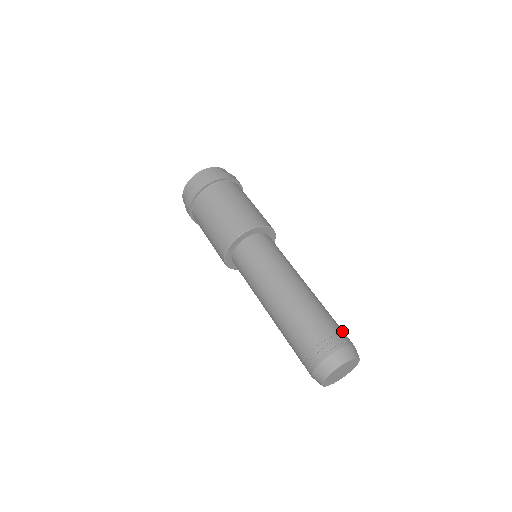
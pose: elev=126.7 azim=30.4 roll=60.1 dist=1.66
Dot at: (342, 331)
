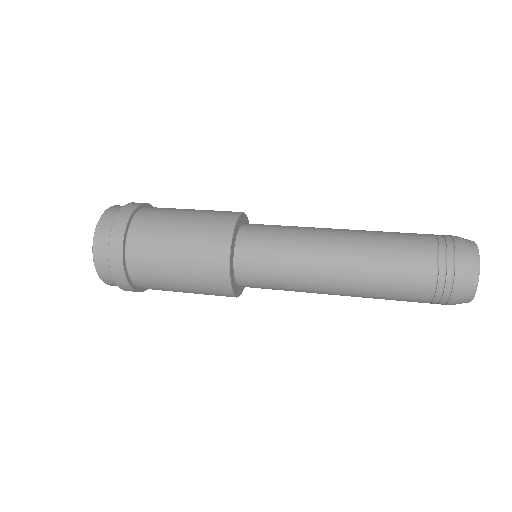
Dot at: occluded
